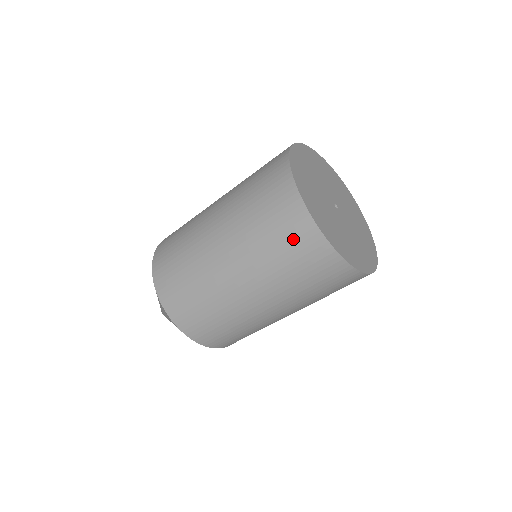
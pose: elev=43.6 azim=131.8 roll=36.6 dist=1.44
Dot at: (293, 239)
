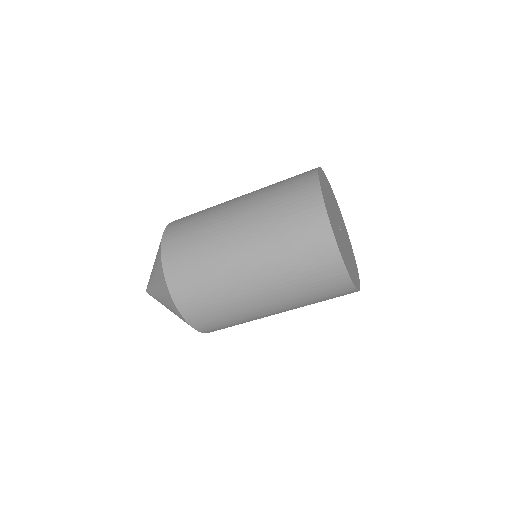
Dot at: (329, 289)
